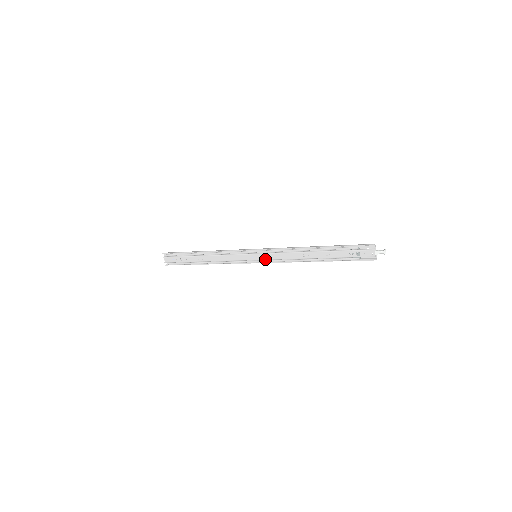
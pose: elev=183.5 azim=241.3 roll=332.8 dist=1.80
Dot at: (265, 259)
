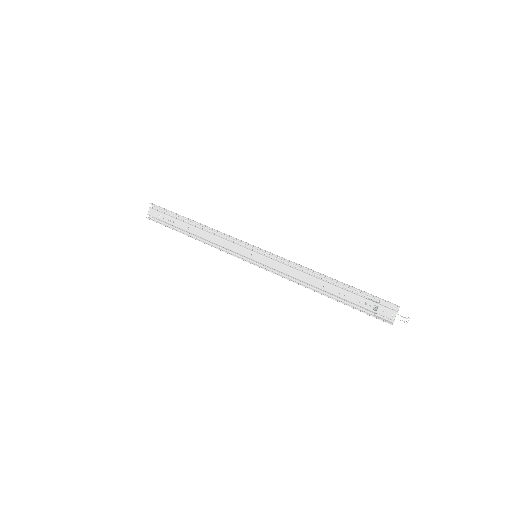
Dot at: (265, 264)
